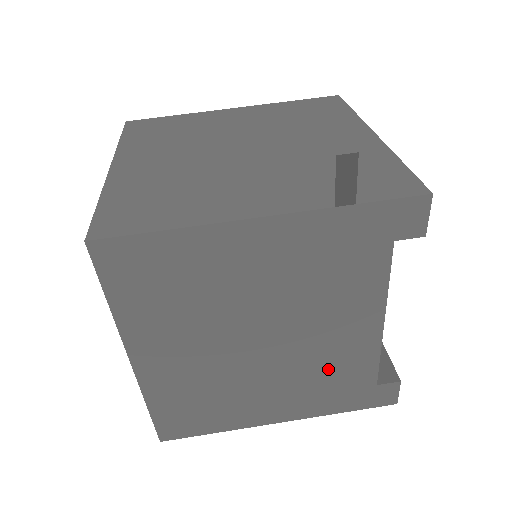
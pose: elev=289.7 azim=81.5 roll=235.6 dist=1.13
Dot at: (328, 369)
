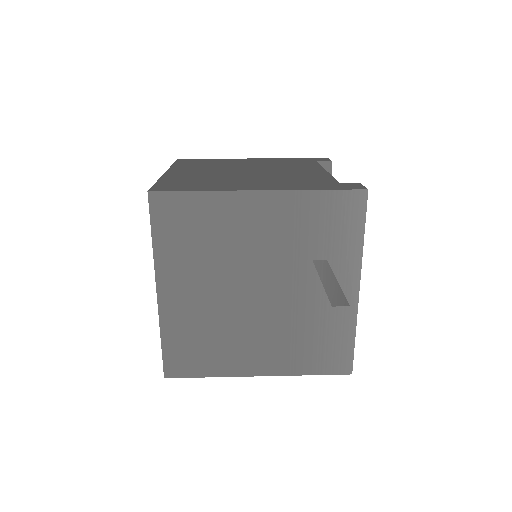
Dot at: (295, 178)
